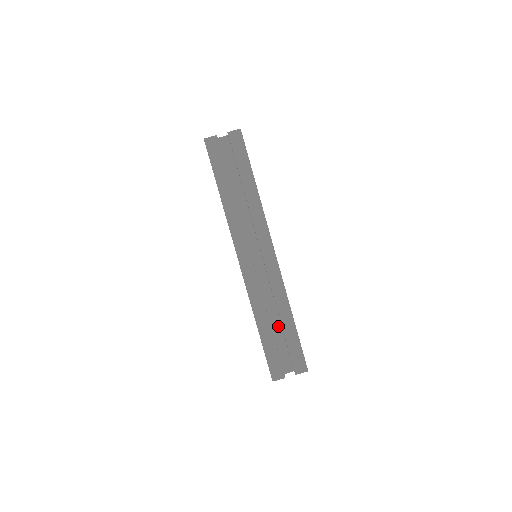
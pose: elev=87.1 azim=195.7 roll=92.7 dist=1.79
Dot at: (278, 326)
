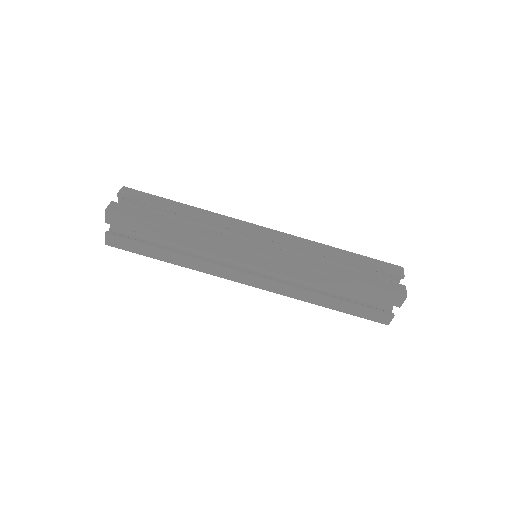
Dot at: occluded
